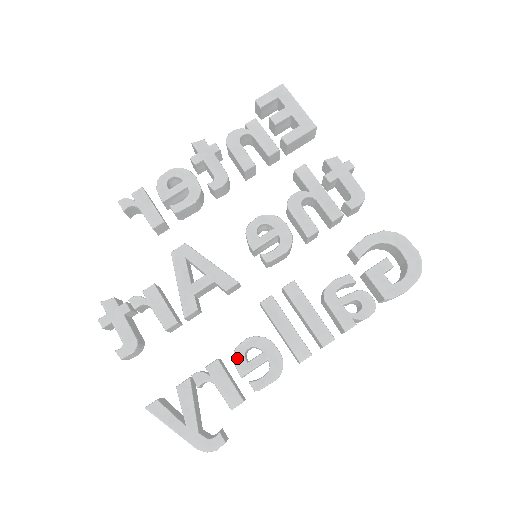
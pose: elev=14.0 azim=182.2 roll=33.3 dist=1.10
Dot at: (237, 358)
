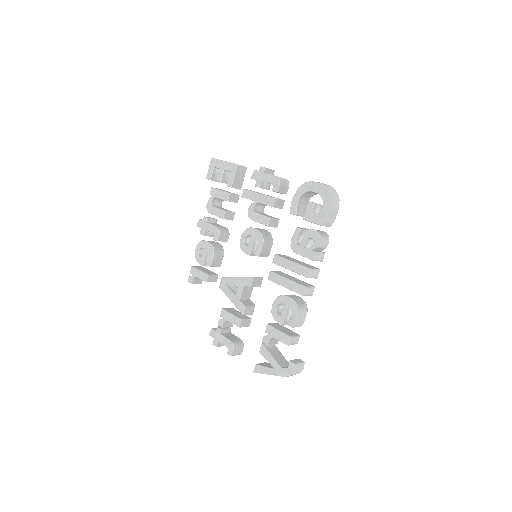
Dot at: (274, 317)
